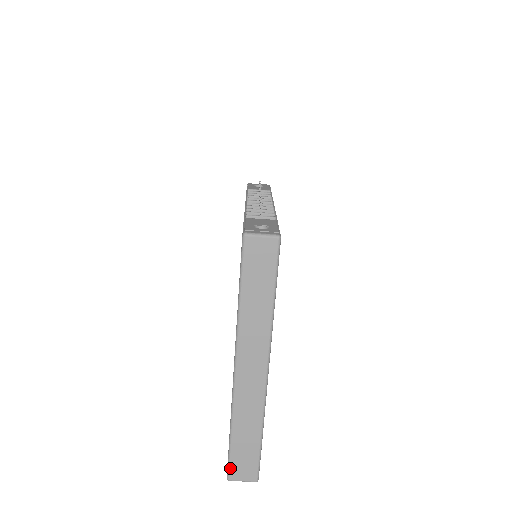
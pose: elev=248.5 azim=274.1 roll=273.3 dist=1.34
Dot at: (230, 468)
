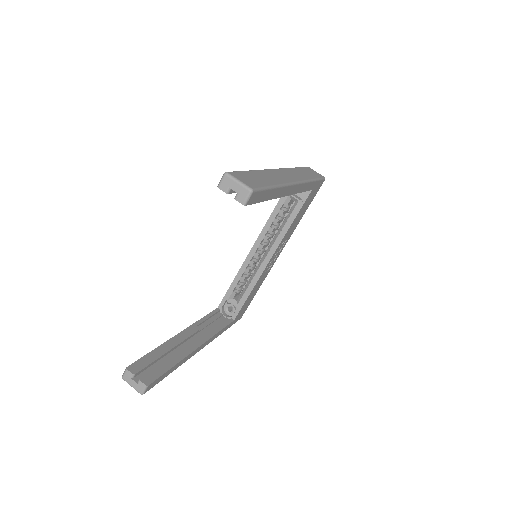
Dot at: (235, 172)
